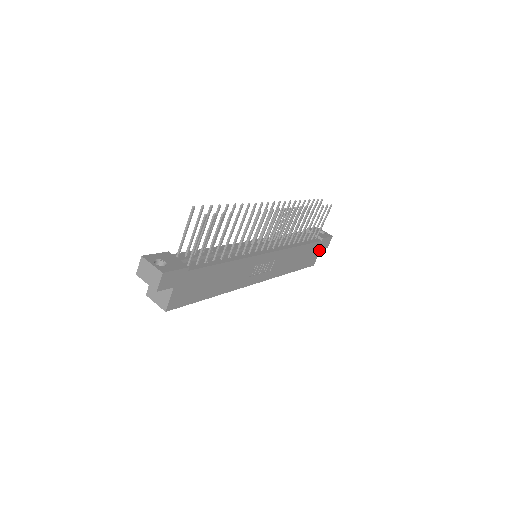
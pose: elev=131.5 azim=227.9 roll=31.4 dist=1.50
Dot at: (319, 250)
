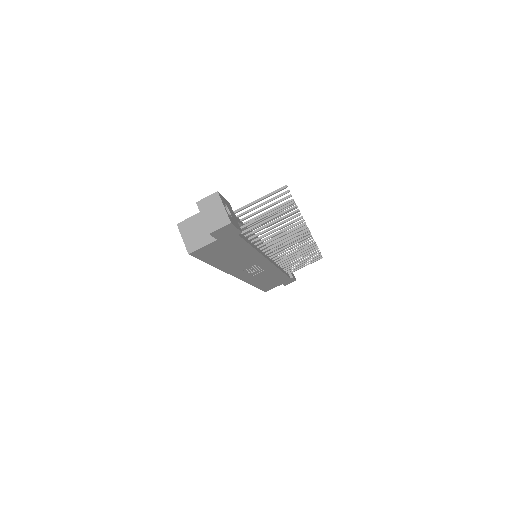
Dot at: (281, 284)
